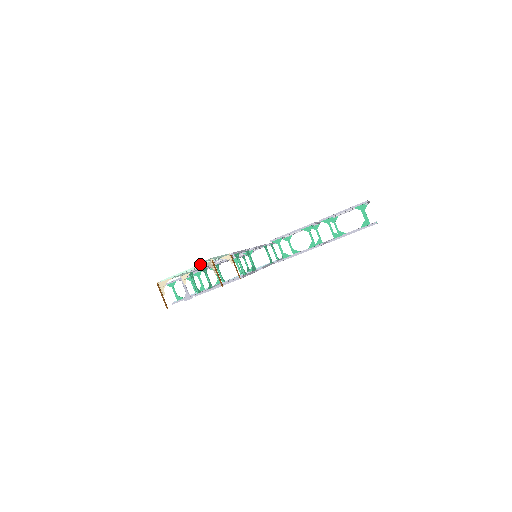
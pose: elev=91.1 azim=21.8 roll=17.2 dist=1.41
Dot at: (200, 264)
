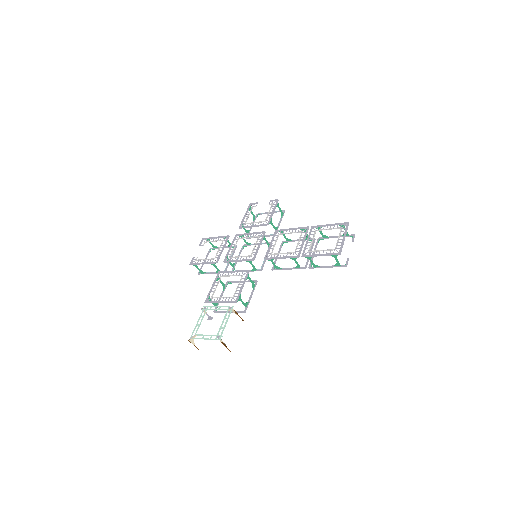
Dot at: (214, 339)
